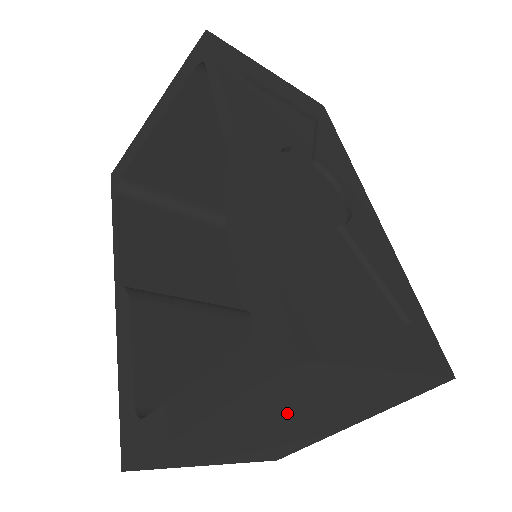
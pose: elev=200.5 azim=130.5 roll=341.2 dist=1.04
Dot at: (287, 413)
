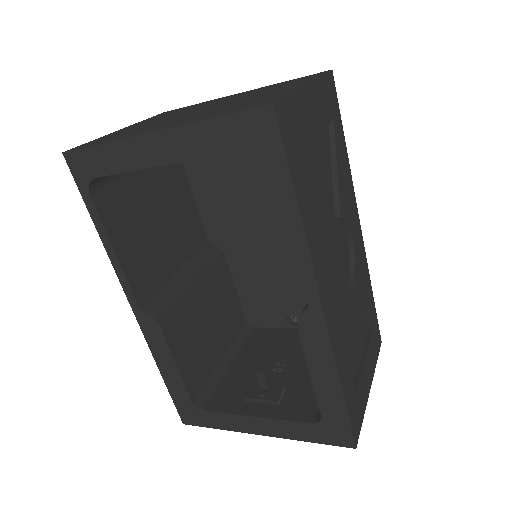
Dot at: occluded
